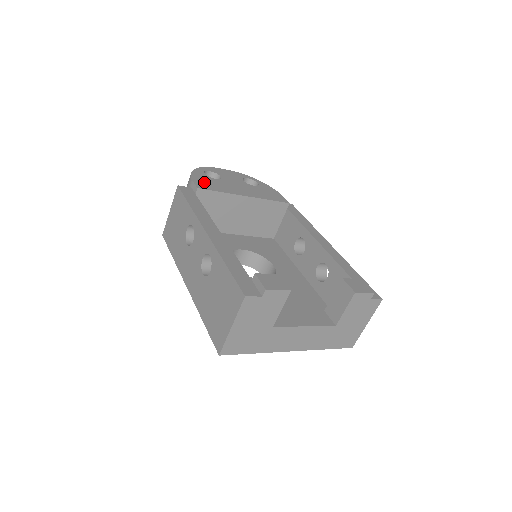
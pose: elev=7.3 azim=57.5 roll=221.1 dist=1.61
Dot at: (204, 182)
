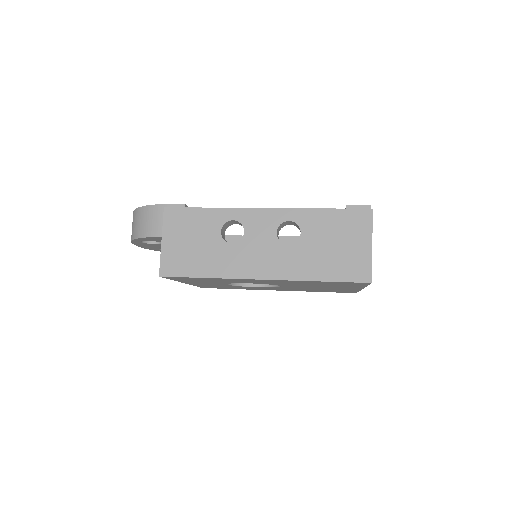
Dot at: occluded
